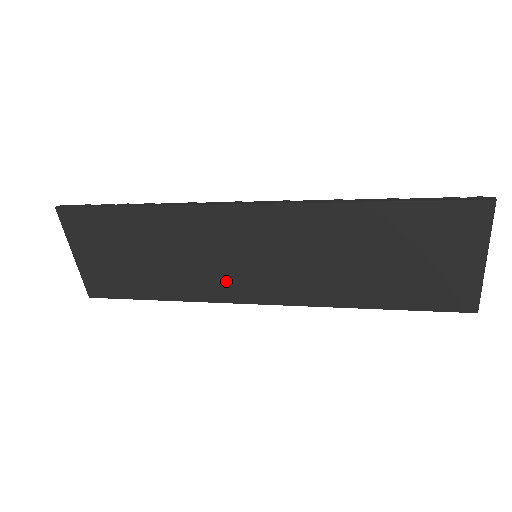
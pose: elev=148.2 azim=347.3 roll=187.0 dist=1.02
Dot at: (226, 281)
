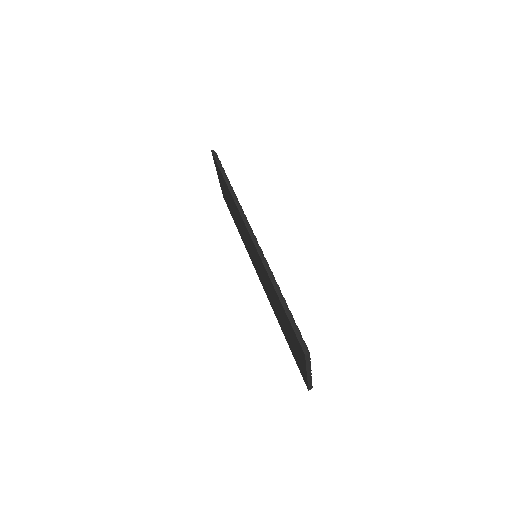
Dot at: occluded
